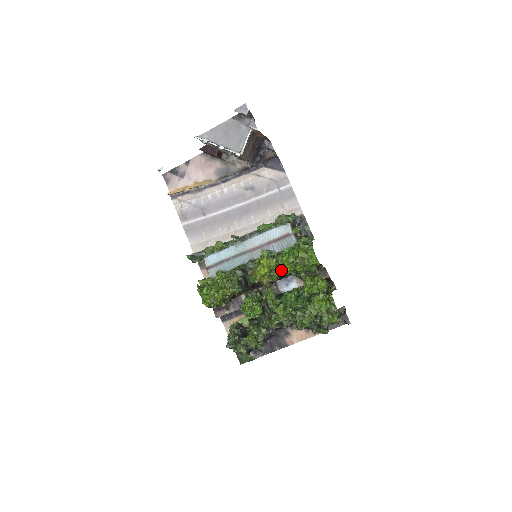
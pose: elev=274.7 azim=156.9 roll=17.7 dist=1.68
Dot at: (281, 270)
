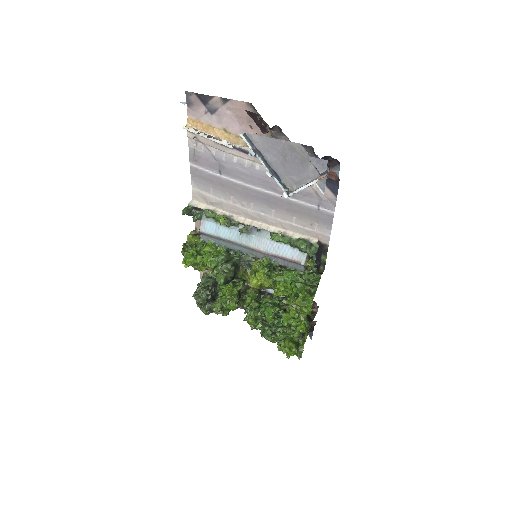
Dot at: (273, 288)
